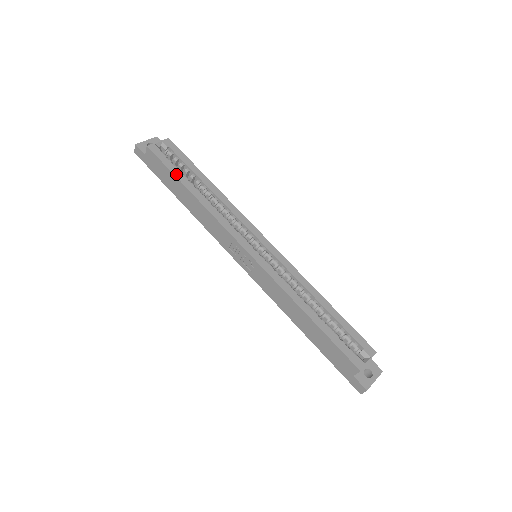
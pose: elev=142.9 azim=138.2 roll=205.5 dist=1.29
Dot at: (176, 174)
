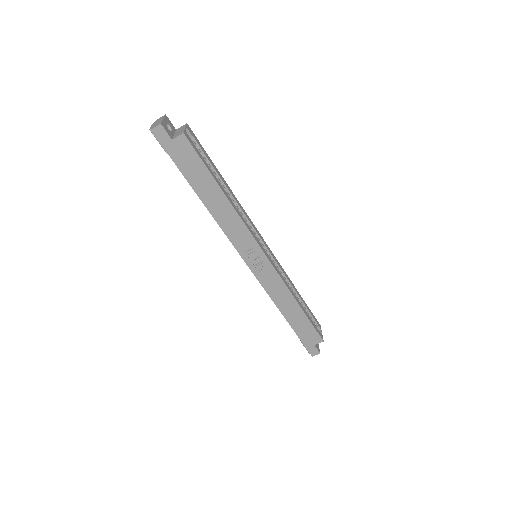
Dot at: (211, 172)
